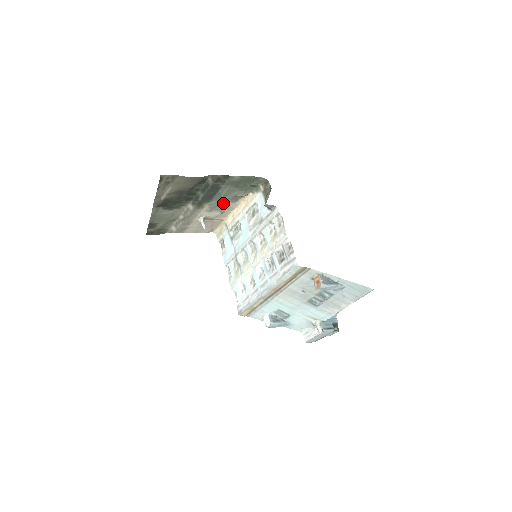
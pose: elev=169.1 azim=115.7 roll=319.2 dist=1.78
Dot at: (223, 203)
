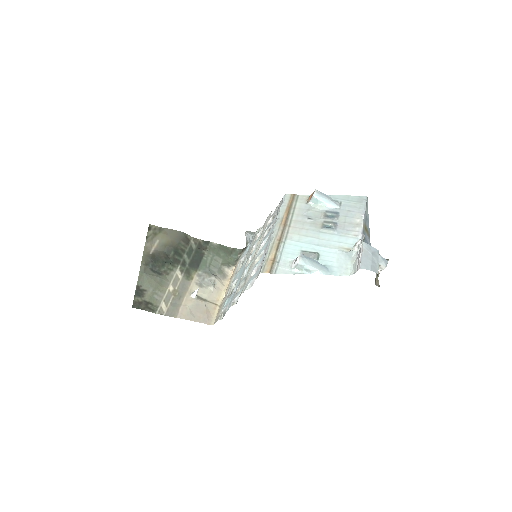
Dot at: (211, 274)
